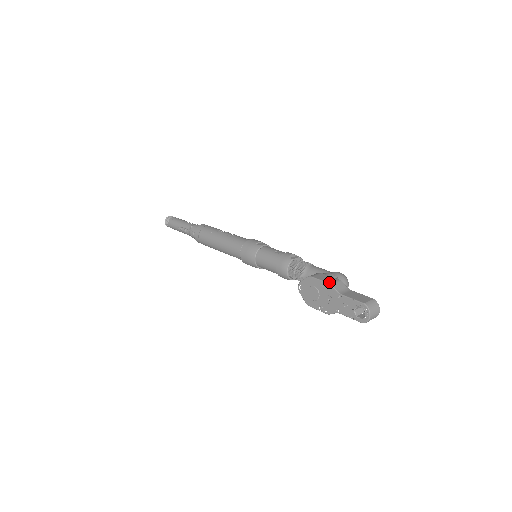
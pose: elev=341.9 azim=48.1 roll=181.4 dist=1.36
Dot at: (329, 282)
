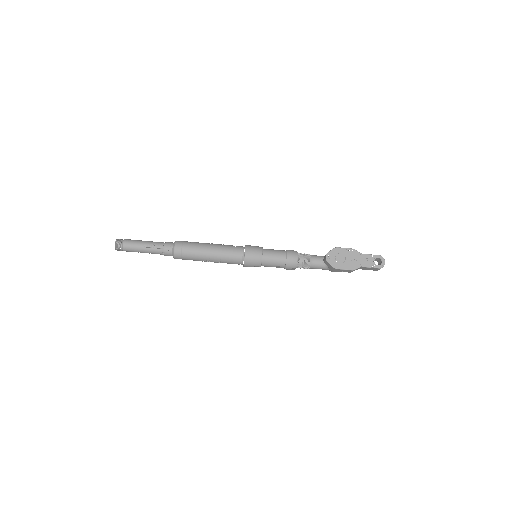
Dot at: occluded
